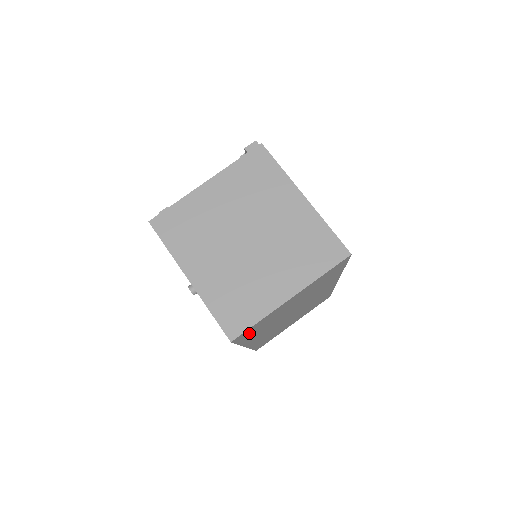
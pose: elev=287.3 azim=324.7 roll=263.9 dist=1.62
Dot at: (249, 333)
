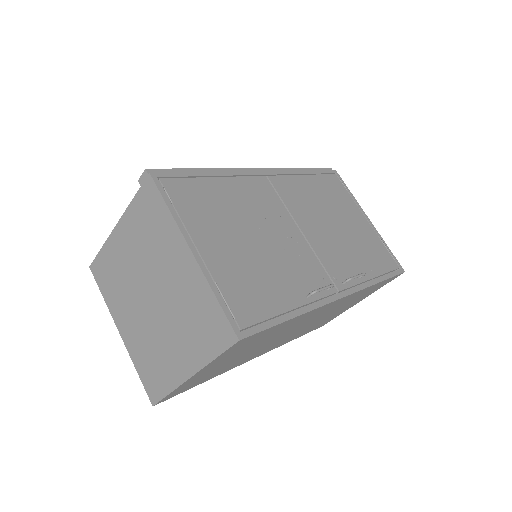
Dot at: (189, 386)
